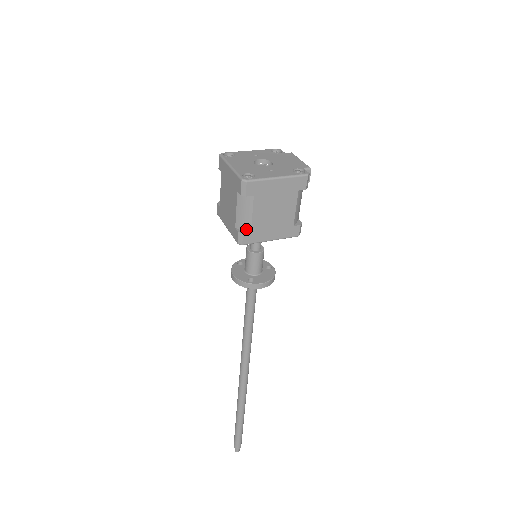
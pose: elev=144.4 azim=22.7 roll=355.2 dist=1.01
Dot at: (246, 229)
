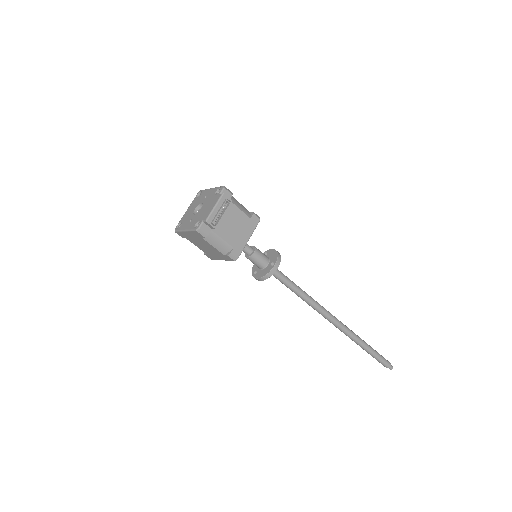
Dot at: occluded
